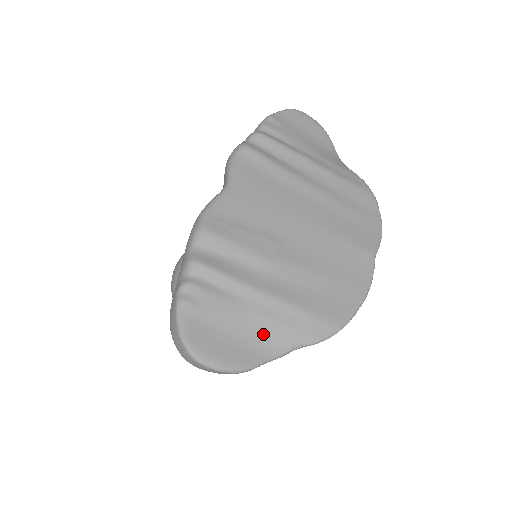
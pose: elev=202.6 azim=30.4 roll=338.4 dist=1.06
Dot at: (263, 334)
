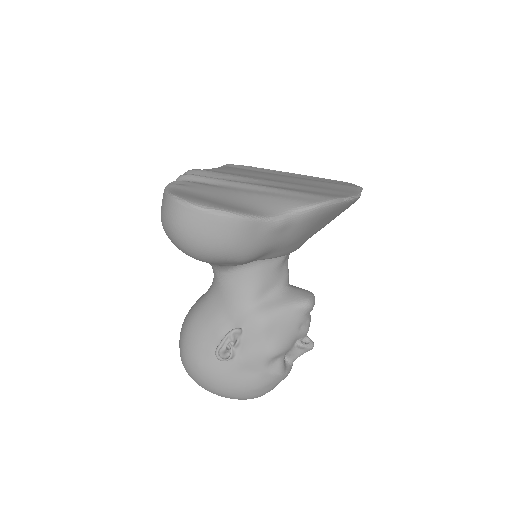
Dot at: (255, 202)
